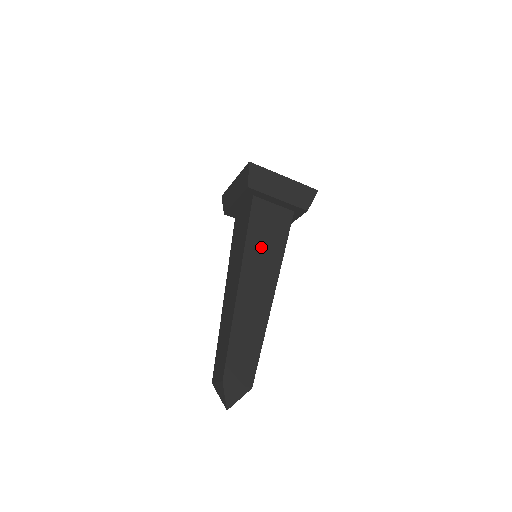
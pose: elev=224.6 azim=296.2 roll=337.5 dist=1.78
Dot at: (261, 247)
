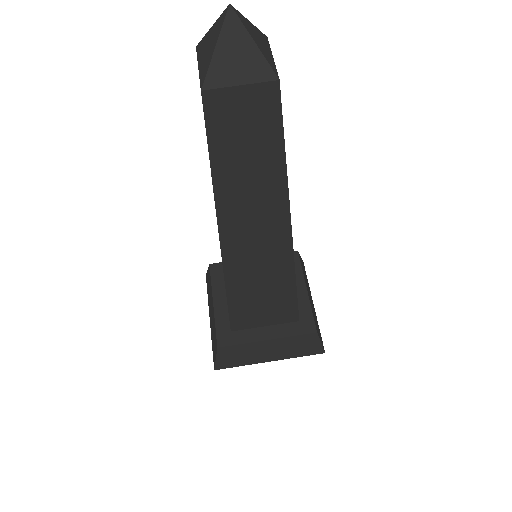
Dot at: occluded
